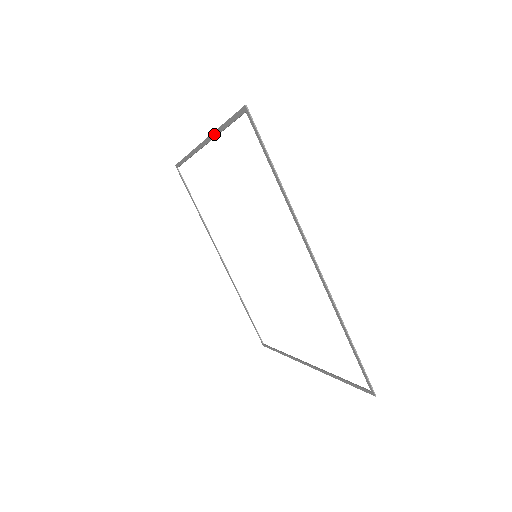
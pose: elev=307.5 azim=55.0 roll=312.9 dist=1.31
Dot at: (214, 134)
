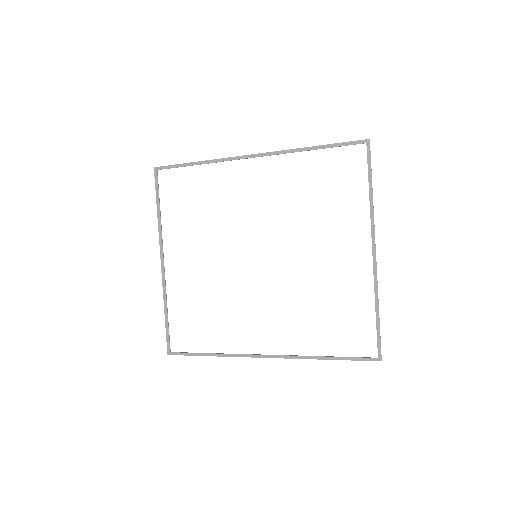
Dot at: (159, 231)
